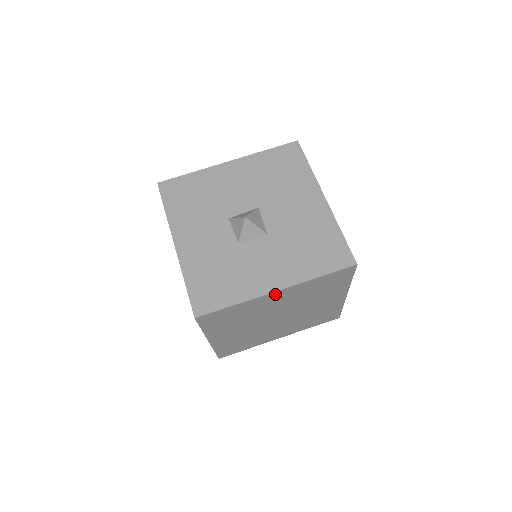
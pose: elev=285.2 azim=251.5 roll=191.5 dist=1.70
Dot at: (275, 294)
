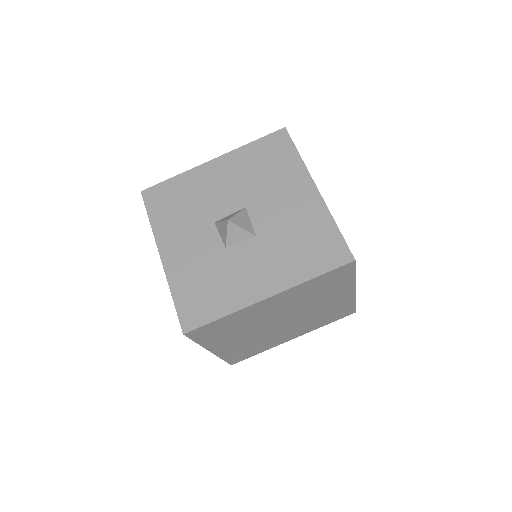
Dot at: (267, 301)
